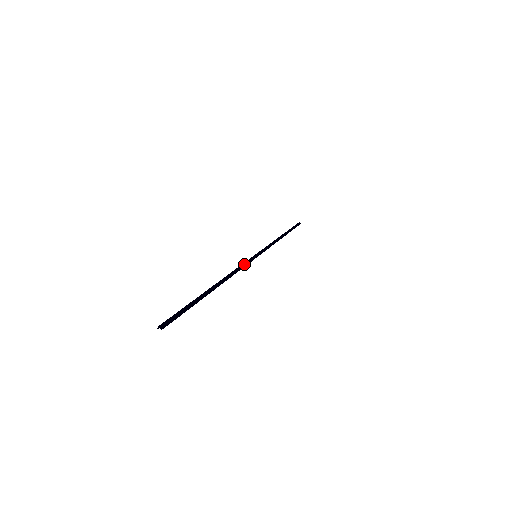
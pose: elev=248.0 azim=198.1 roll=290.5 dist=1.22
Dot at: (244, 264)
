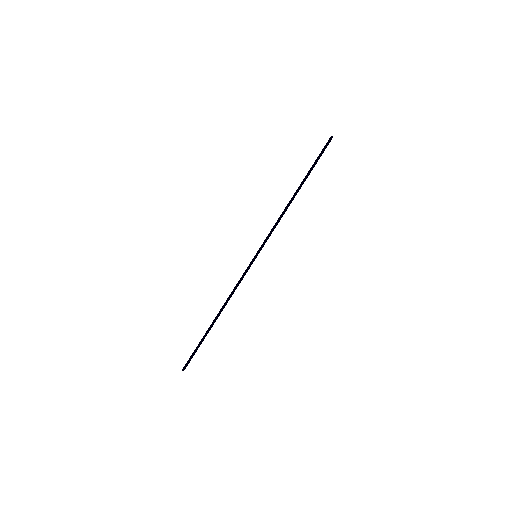
Dot at: (242, 277)
